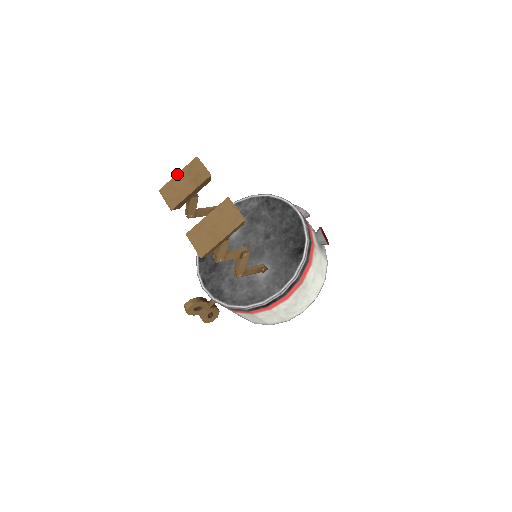
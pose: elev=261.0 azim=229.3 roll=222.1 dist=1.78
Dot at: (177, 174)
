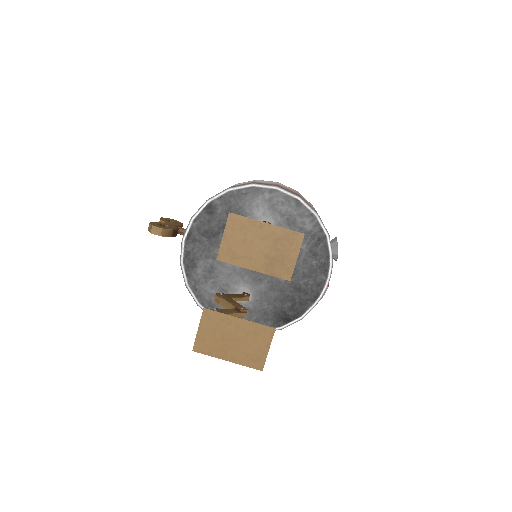
Dot at: (266, 223)
